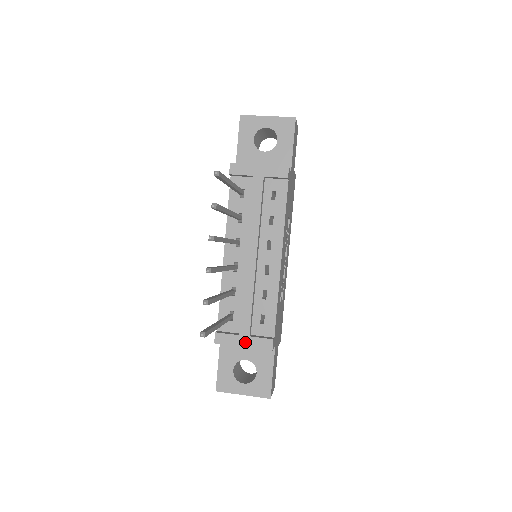
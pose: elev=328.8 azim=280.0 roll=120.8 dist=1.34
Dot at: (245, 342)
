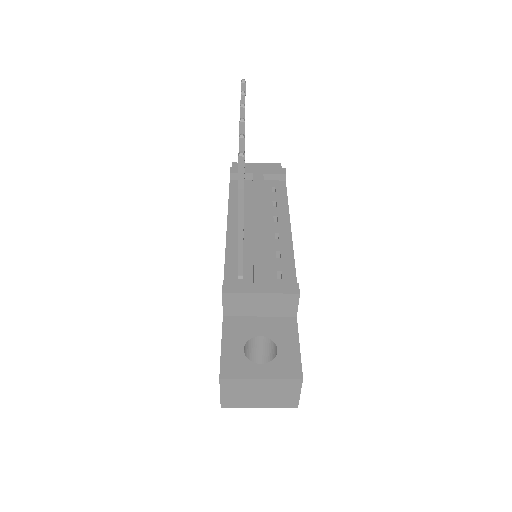
Dot at: (263, 288)
